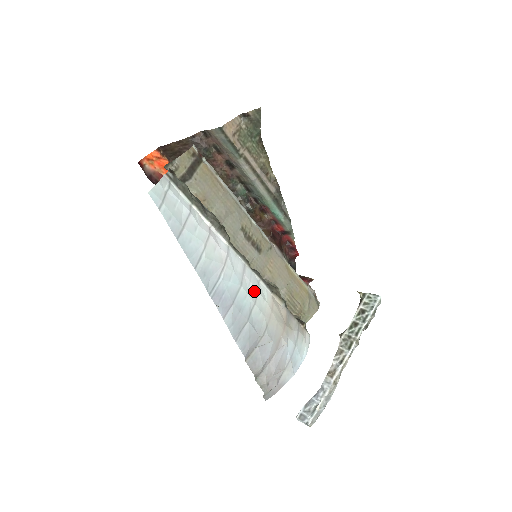
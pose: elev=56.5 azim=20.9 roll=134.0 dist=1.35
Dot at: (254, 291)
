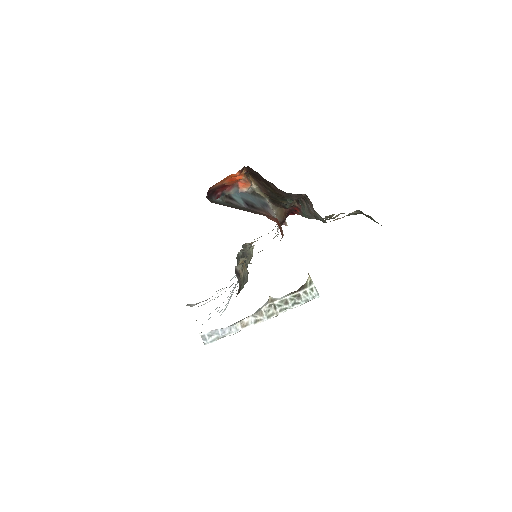
Dot at: occluded
